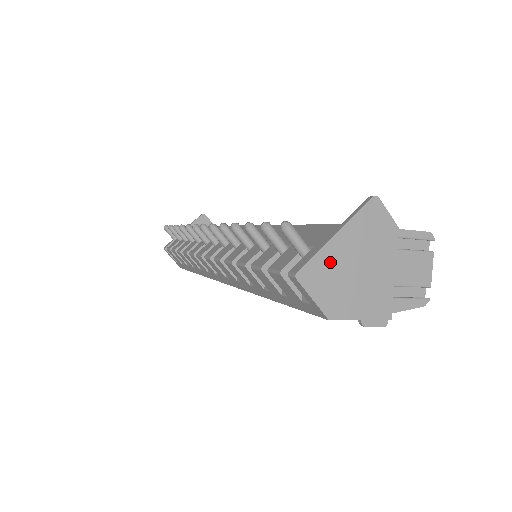
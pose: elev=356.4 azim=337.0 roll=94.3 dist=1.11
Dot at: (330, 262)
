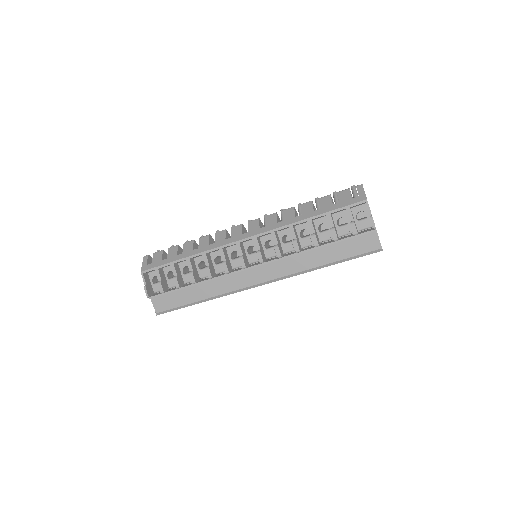
Dot at: occluded
